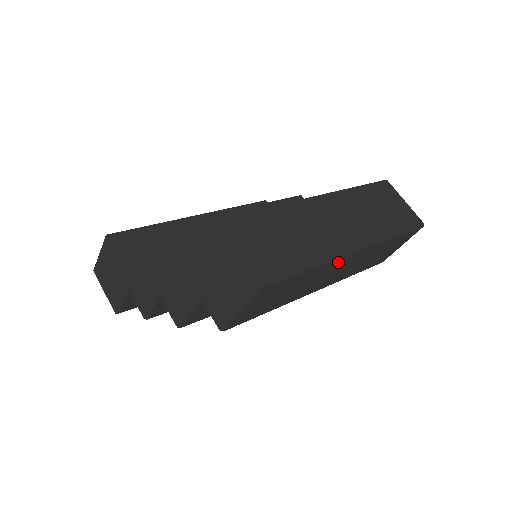
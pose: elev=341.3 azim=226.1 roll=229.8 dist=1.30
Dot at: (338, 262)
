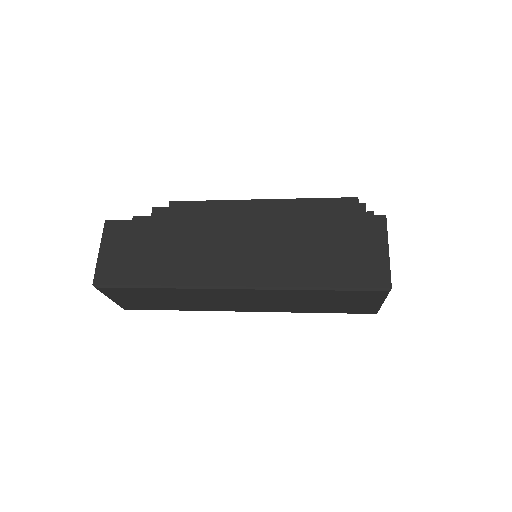
Dot at: (213, 292)
